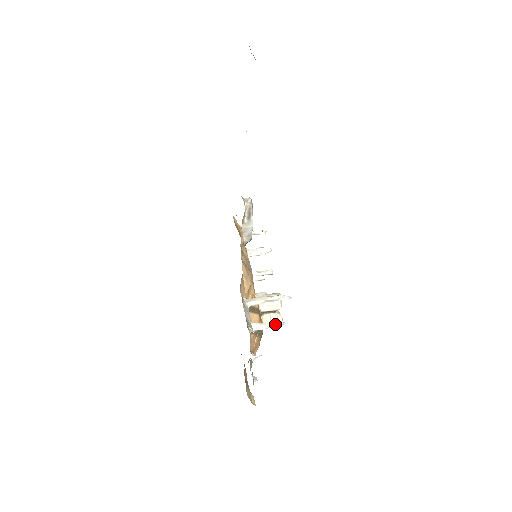
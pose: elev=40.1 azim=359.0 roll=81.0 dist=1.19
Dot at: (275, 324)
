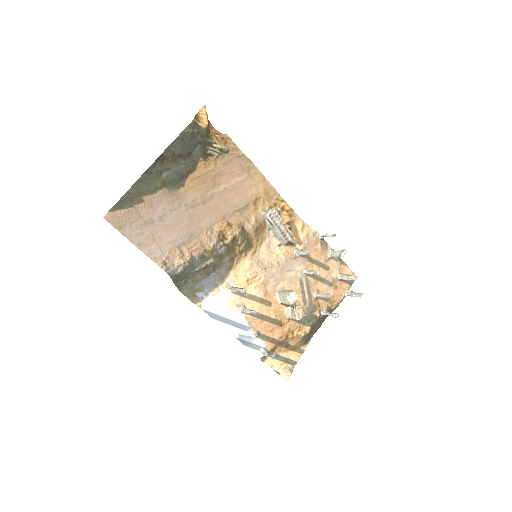
Dot at: (250, 311)
